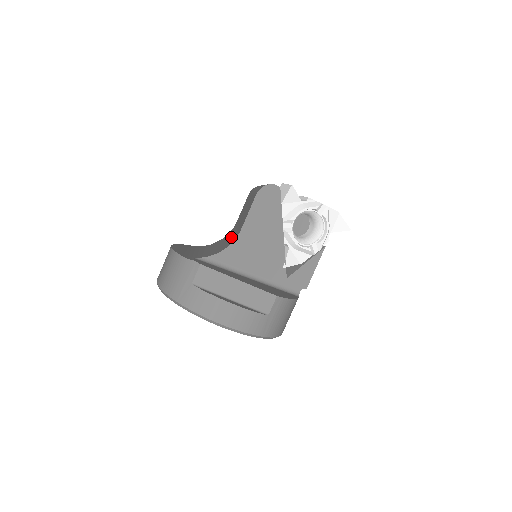
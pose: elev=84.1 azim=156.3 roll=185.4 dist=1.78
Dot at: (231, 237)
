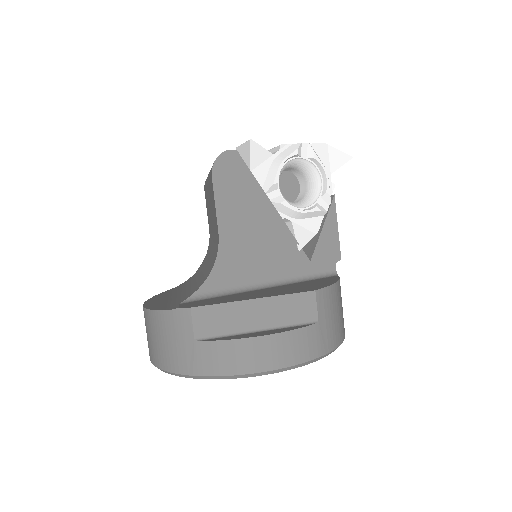
Dot at: (212, 251)
